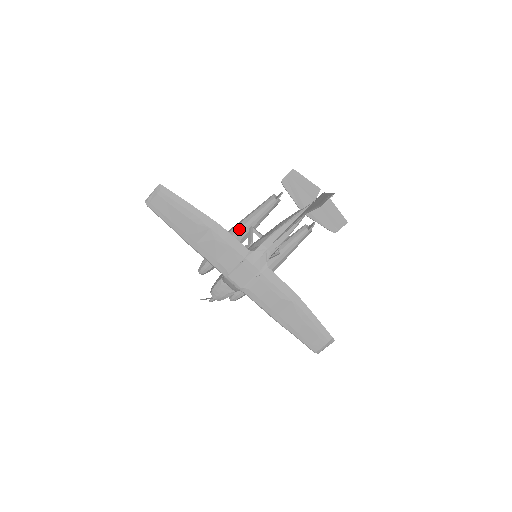
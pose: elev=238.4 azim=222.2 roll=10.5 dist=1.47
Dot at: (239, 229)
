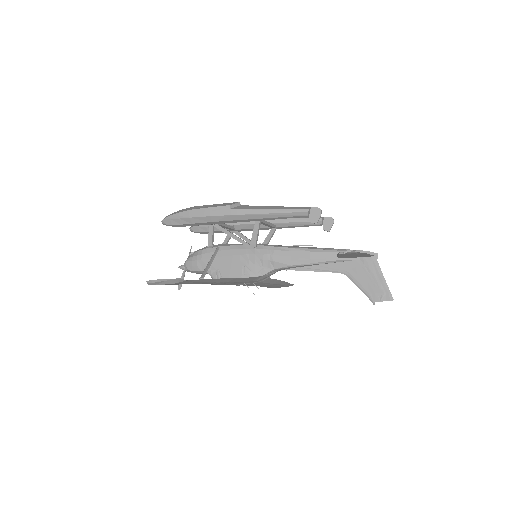
Dot at: (242, 220)
